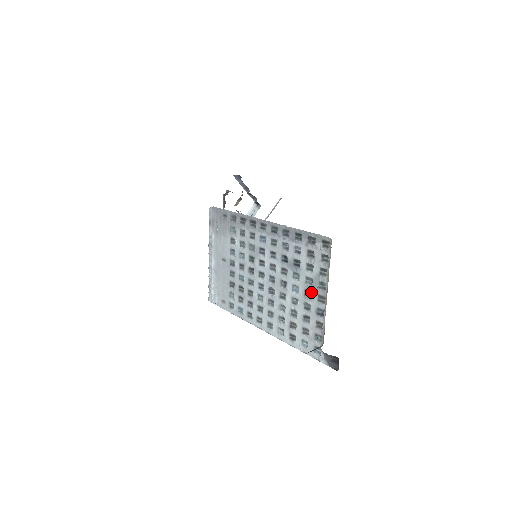
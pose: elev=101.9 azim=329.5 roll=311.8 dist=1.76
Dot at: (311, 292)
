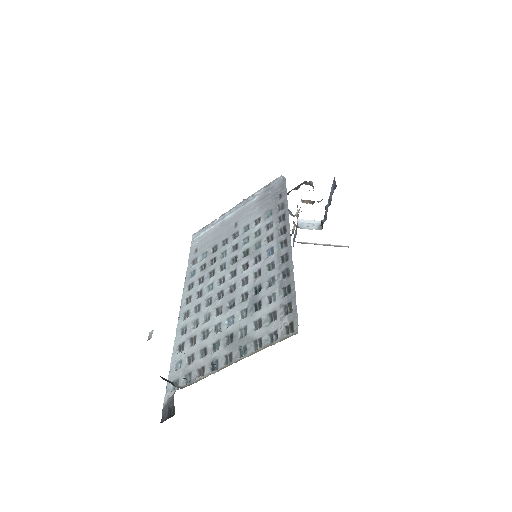
Dot at: (232, 342)
